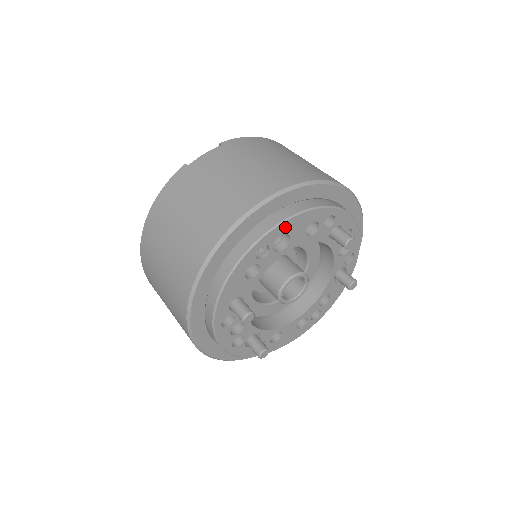
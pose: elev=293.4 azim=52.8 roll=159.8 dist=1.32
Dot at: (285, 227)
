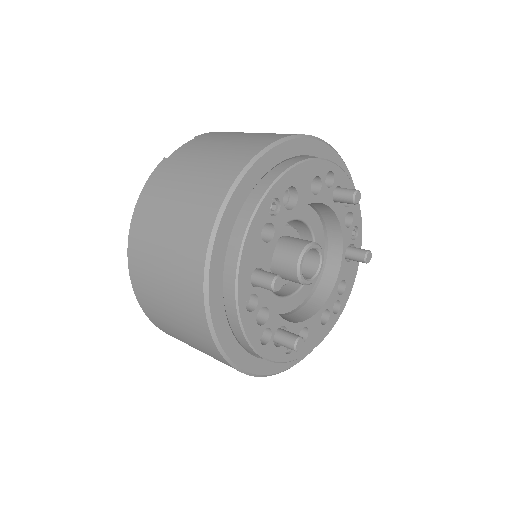
Dot at: (291, 177)
